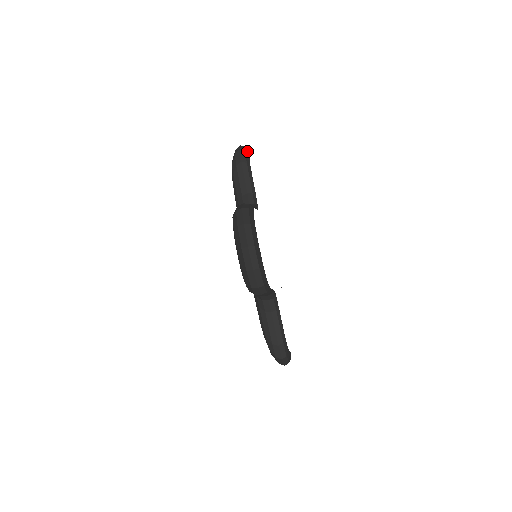
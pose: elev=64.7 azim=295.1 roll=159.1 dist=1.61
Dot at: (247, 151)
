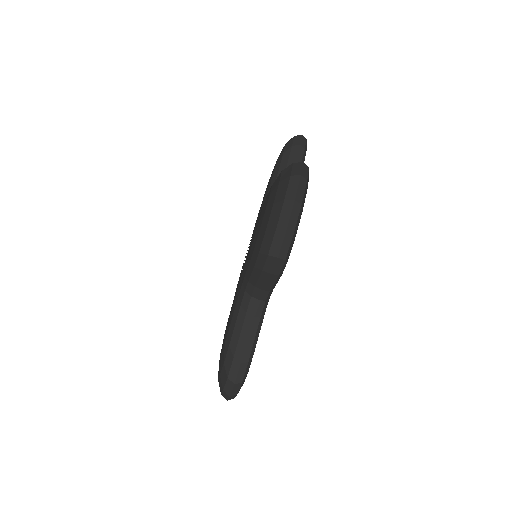
Dot at: occluded
